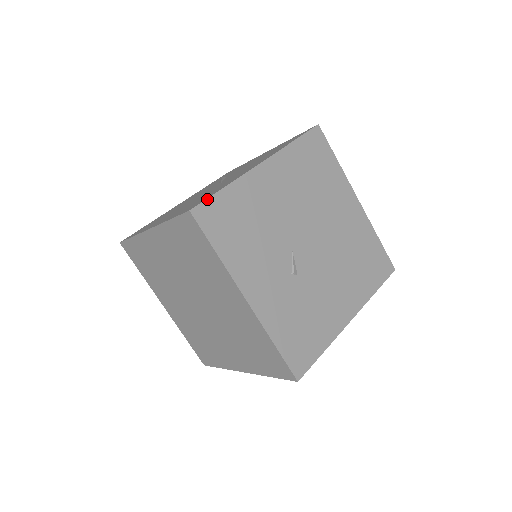
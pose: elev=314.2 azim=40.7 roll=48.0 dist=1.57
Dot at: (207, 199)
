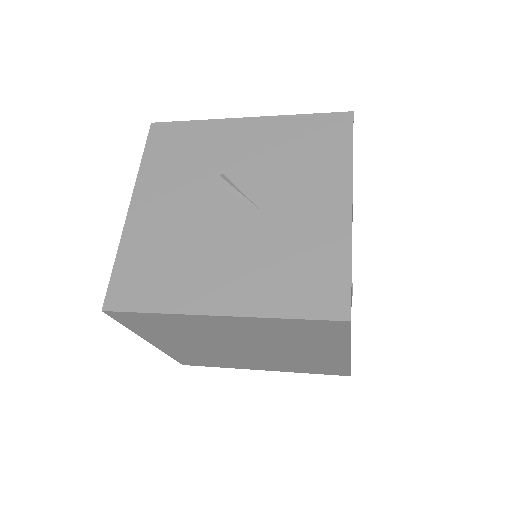
Dot at: occluded
